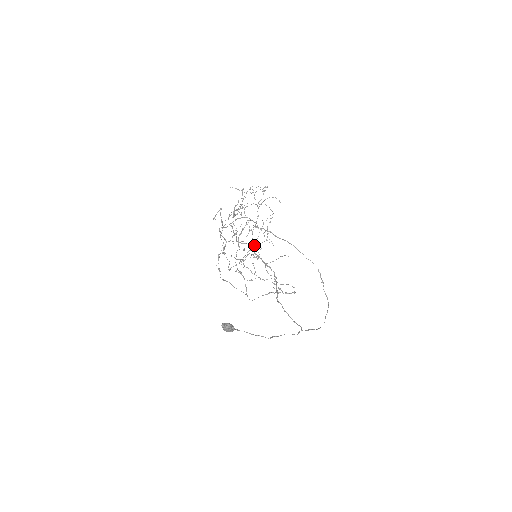
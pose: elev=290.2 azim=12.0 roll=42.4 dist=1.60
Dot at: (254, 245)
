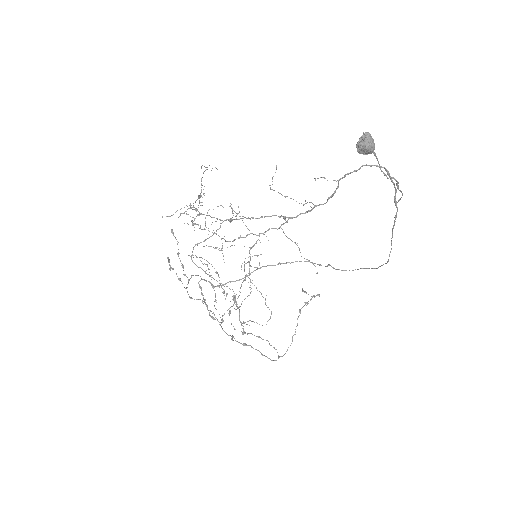
Dot at: occluded
